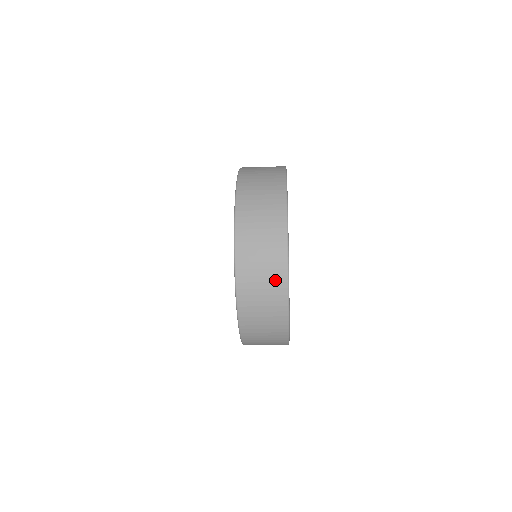
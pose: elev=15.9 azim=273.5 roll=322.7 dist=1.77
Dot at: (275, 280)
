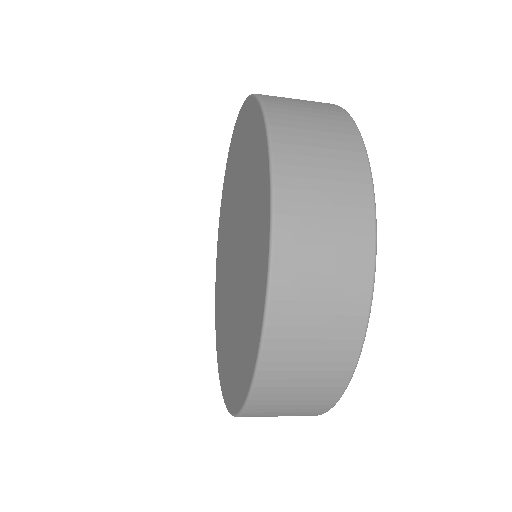
Dot at: (349, 284)
